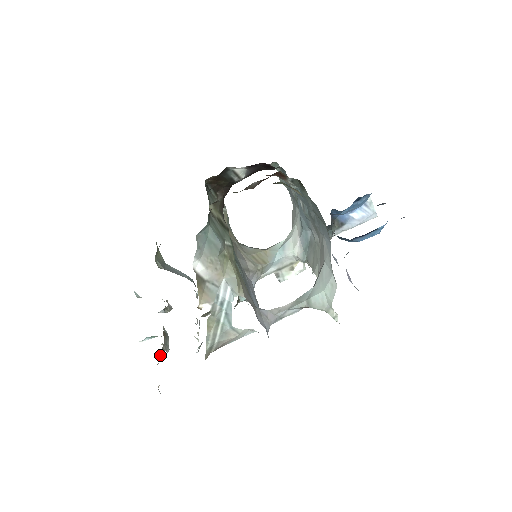
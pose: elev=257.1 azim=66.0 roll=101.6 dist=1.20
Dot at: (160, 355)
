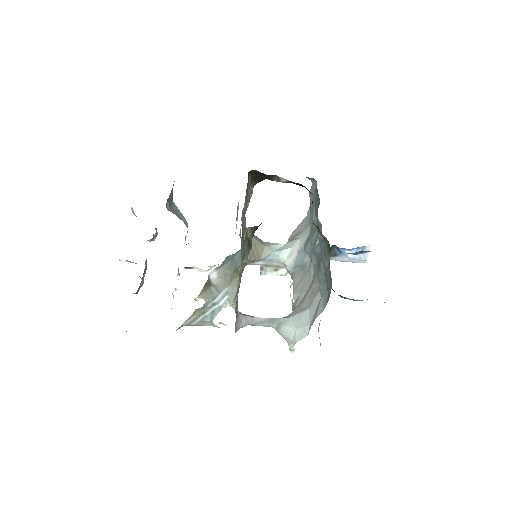
Dot at: (136, 292)
